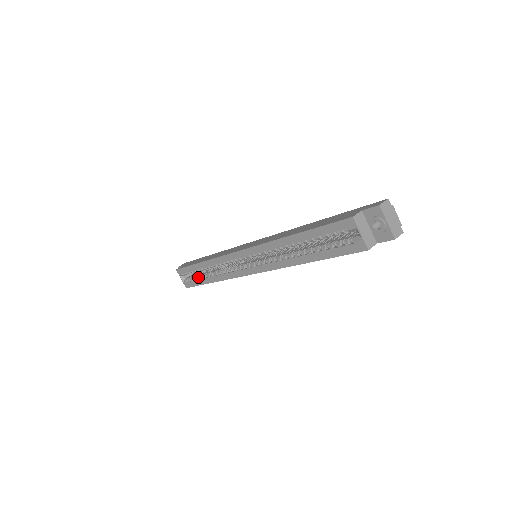
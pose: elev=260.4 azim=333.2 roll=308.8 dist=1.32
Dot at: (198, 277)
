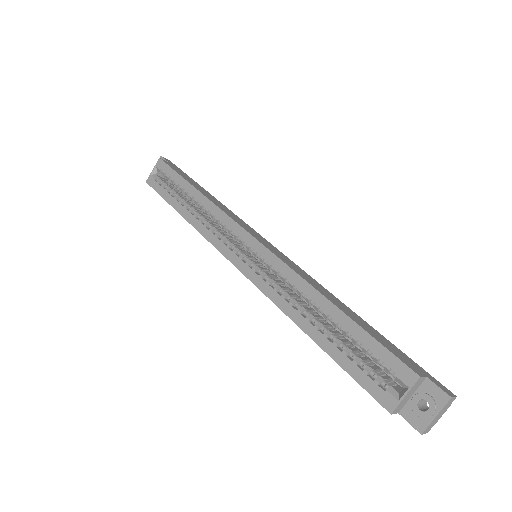
Dot at: (173, 192)
